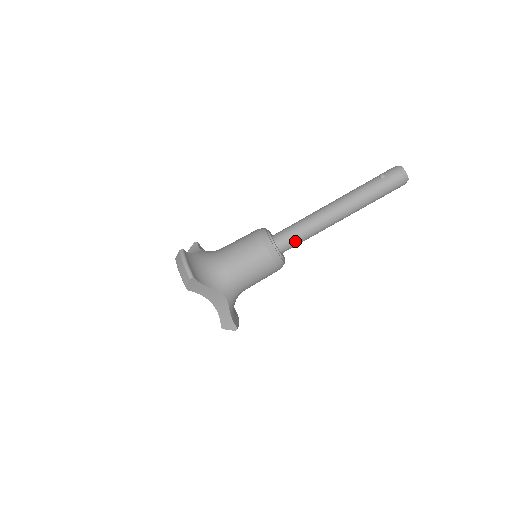
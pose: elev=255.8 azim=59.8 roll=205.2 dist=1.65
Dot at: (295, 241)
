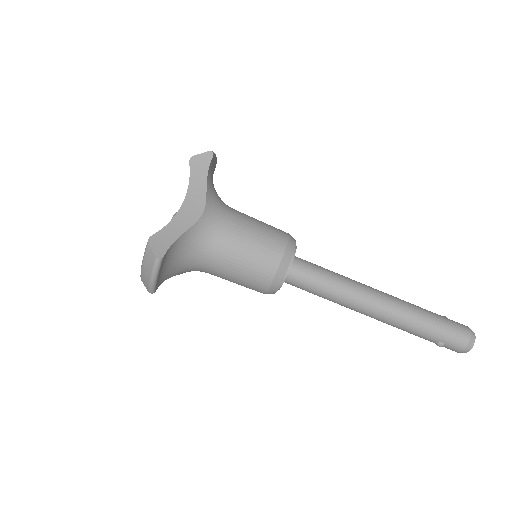
Dot at: (315, 273)
